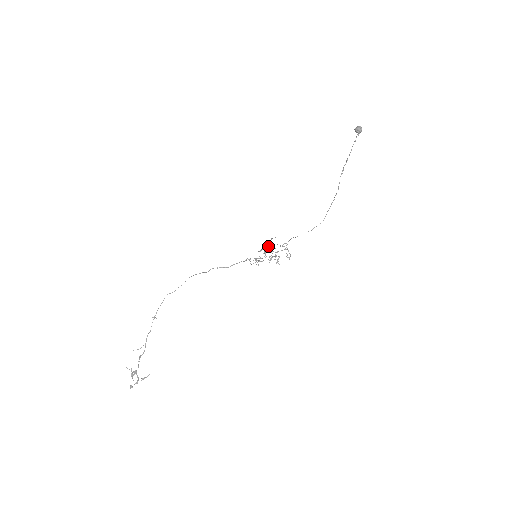
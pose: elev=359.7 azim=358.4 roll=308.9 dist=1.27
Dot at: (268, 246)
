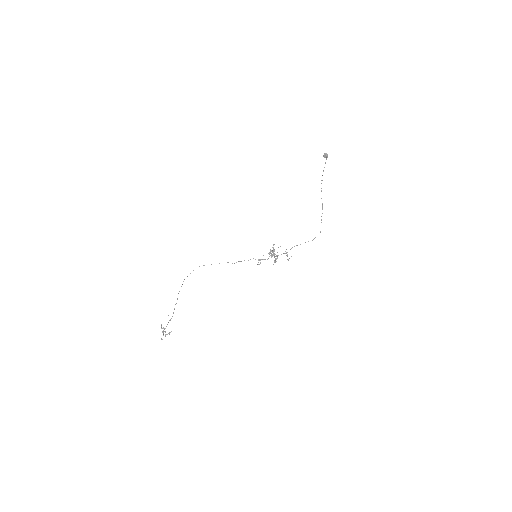
Dot at: (272, 251)
